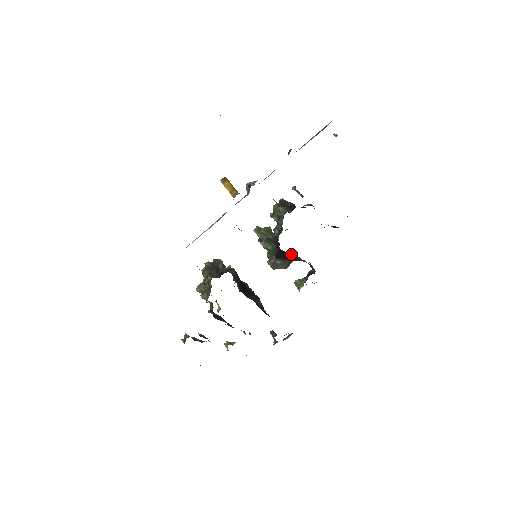
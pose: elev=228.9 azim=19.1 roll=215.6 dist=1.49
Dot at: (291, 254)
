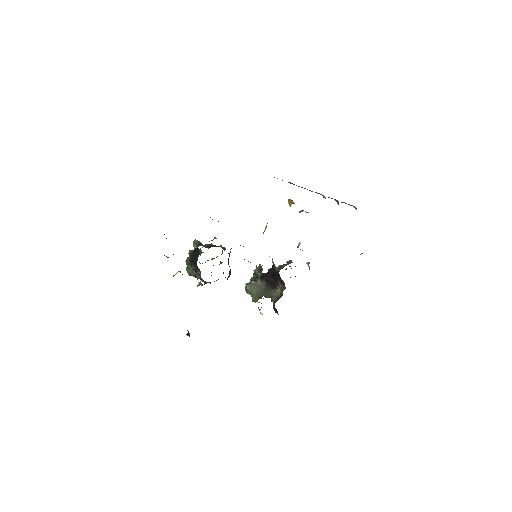
Dot at: (278, 275)
